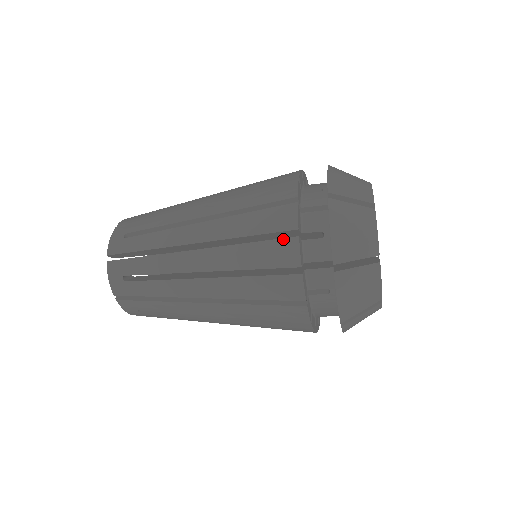
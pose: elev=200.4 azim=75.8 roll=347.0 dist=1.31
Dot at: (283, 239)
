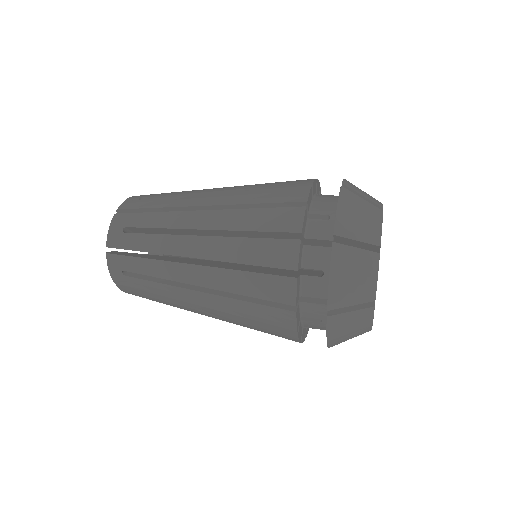
Dot at: (283, 331)
